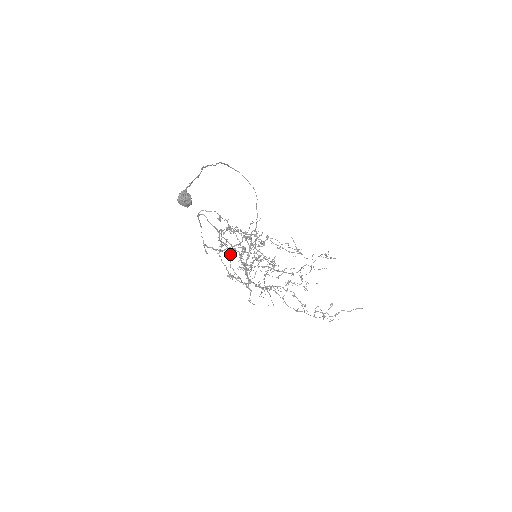
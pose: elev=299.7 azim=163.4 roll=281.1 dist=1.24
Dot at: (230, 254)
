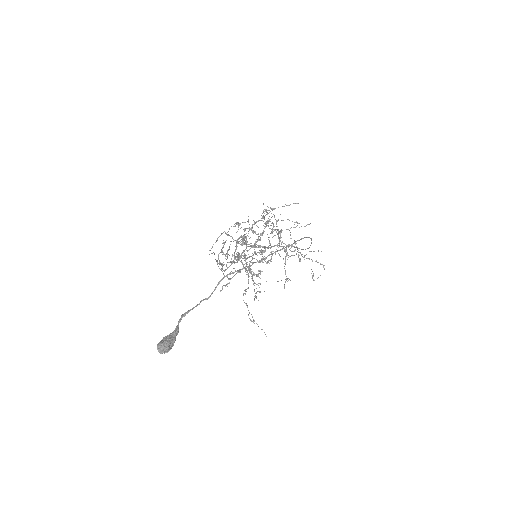
Dot at: occluded
